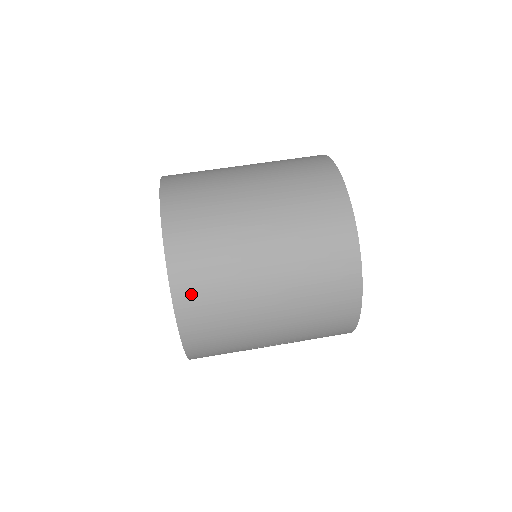
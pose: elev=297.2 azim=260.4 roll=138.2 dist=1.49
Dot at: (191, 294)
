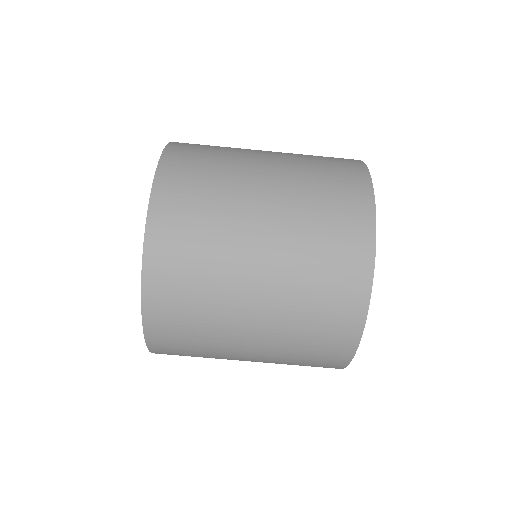
Dot at: occluded
